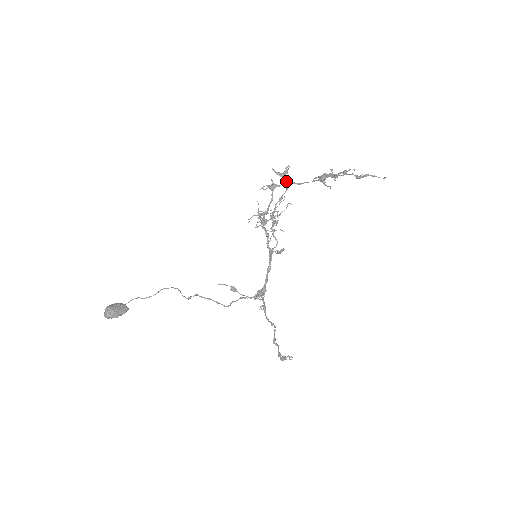
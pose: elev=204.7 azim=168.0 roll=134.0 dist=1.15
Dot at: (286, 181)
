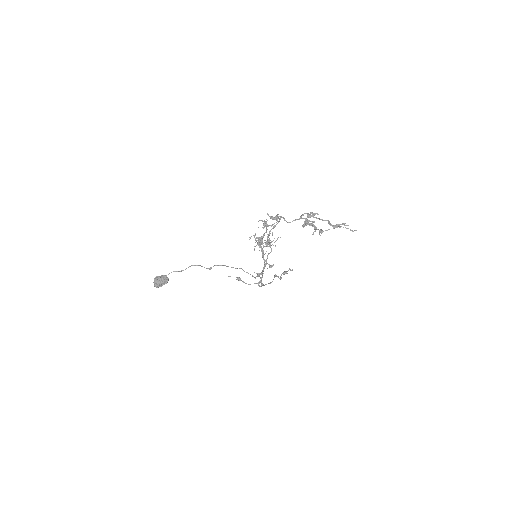
Dot at: occluded
